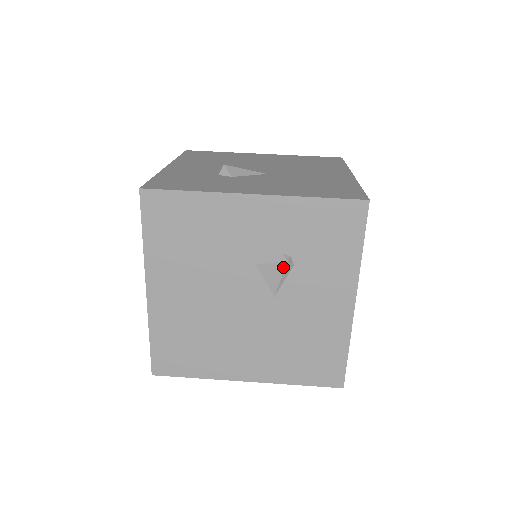
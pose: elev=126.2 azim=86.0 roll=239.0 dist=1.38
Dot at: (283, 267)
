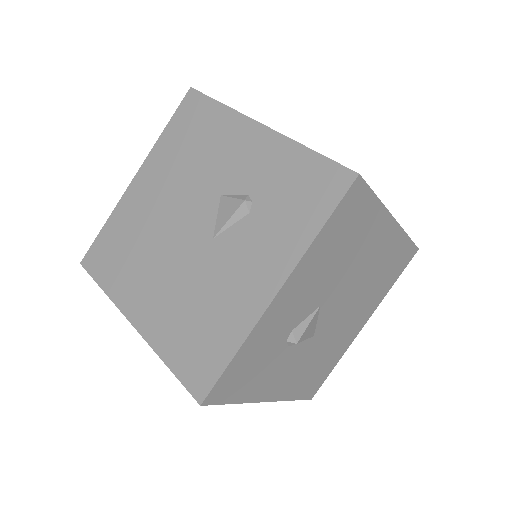
Dot at: (238, 206)
